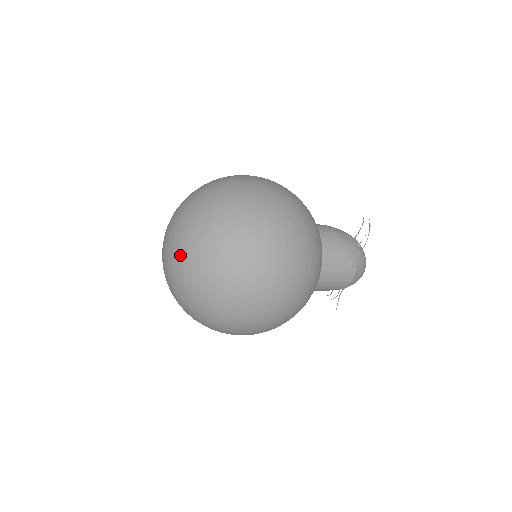
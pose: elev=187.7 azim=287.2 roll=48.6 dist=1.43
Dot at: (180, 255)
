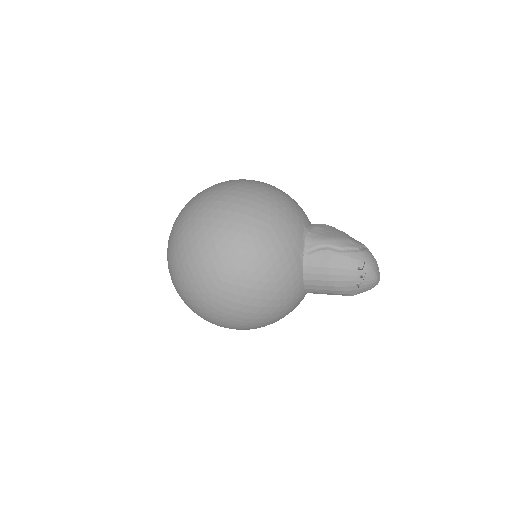
Dot at: occluded
